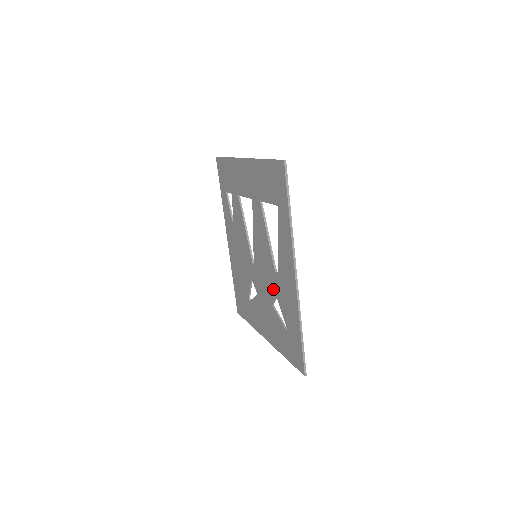
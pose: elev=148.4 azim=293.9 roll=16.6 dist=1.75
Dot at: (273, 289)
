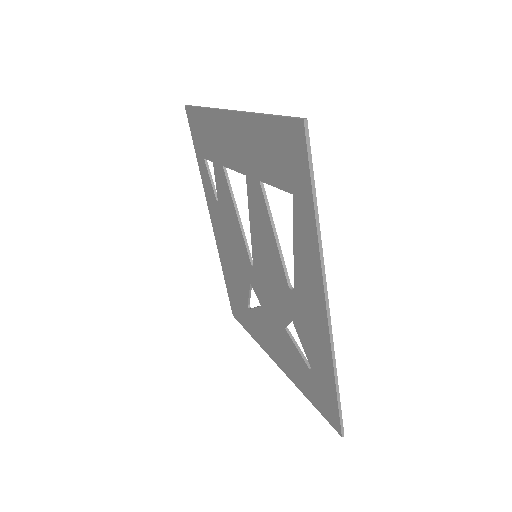
Dot at: (286, 309)
